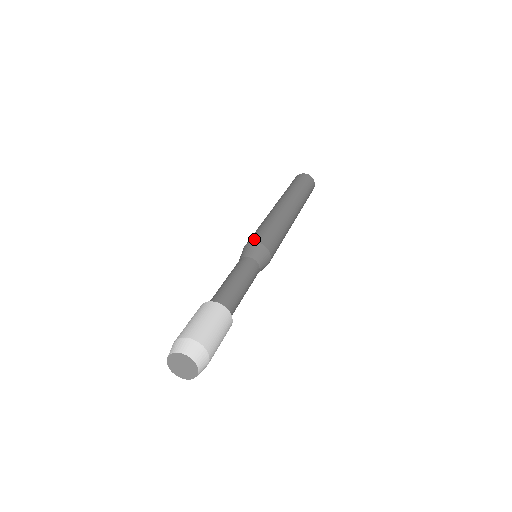
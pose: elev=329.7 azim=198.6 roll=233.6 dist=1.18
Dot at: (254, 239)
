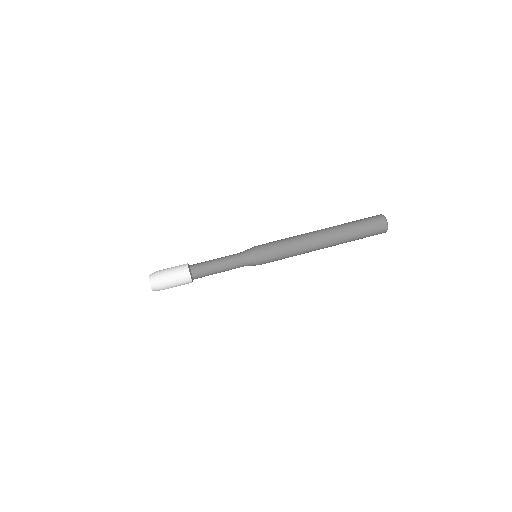
Dot at: (260, 248)
